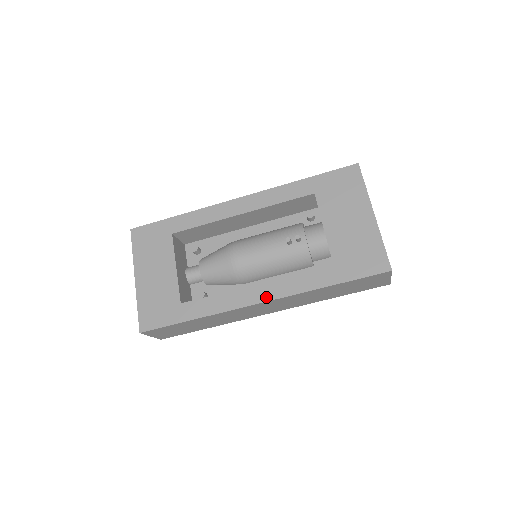
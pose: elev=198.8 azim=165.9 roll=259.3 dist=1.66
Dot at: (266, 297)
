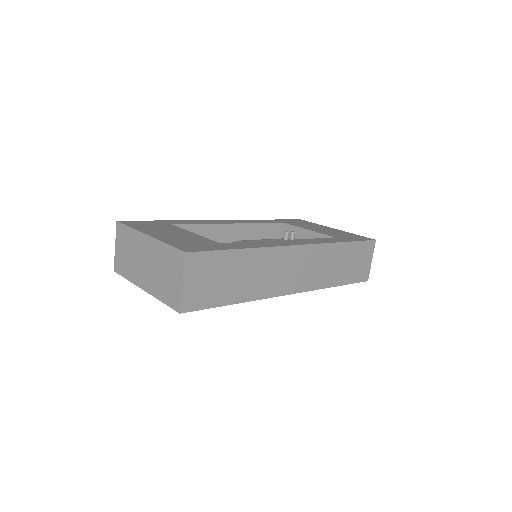
Dot at: (302, 243)
